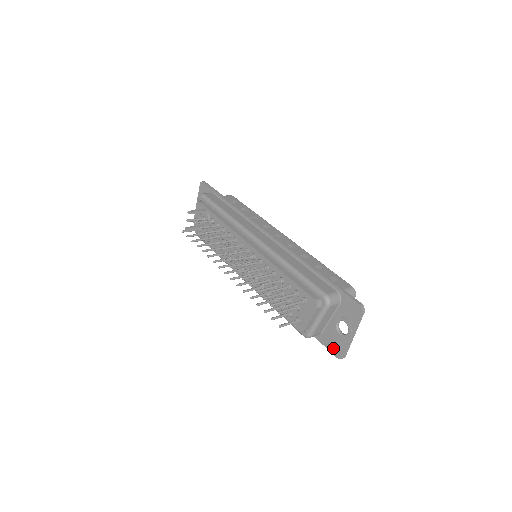
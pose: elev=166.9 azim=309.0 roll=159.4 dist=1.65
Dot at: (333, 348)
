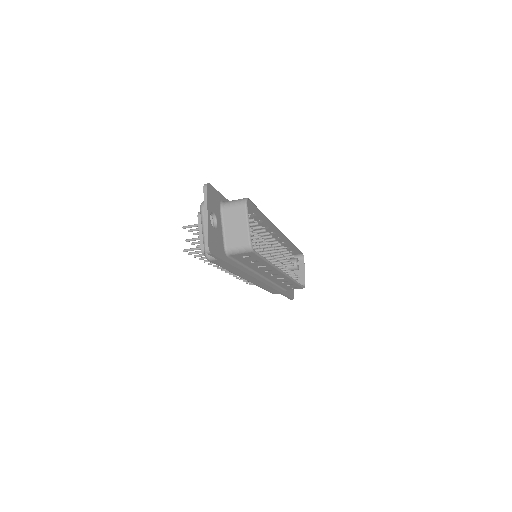
Dot at: occluded
